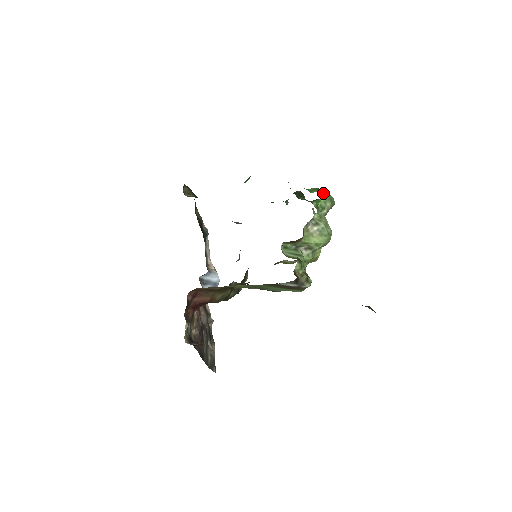
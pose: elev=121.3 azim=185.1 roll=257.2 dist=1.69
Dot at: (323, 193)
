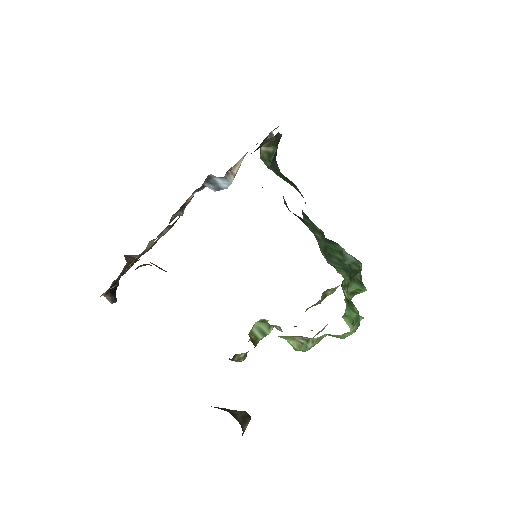
Dot at: (349, 332)
